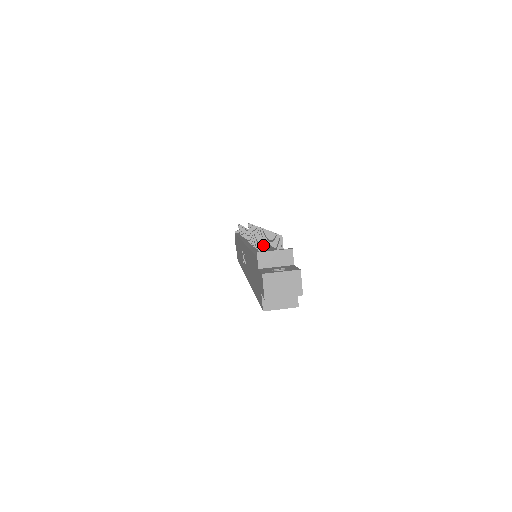
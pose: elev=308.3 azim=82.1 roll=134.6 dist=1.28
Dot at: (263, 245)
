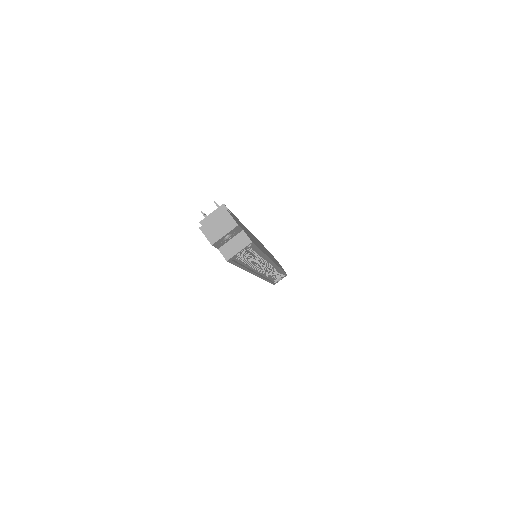
Dot at: (205, 216)
